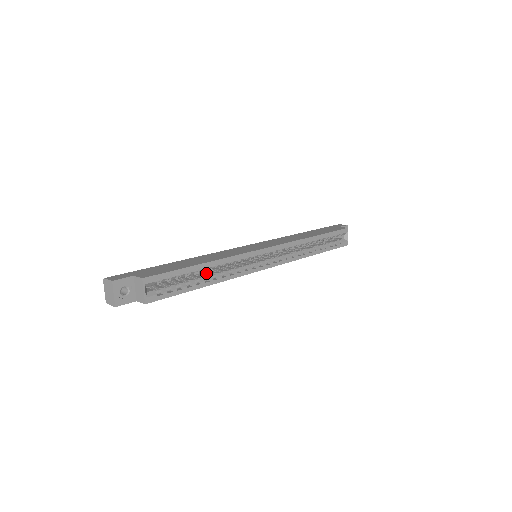
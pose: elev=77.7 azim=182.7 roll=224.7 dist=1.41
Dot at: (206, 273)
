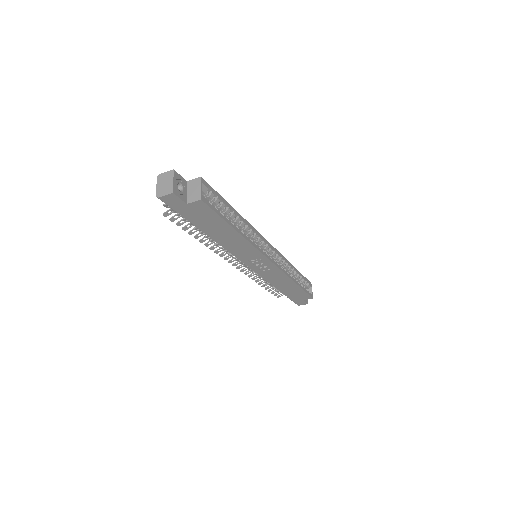
Dot at: occluded
